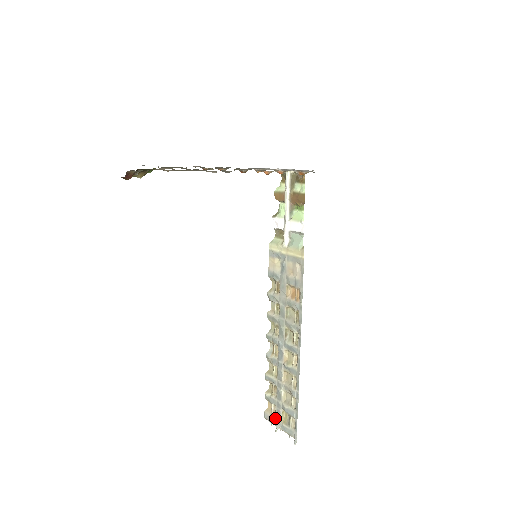
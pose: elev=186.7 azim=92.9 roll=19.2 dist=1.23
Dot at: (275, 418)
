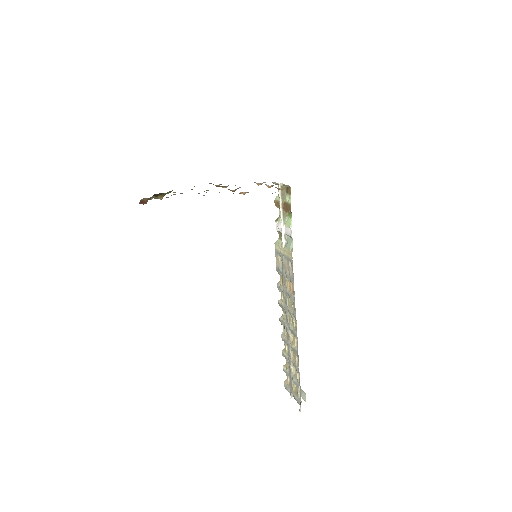
Dot at: (290, 388)
